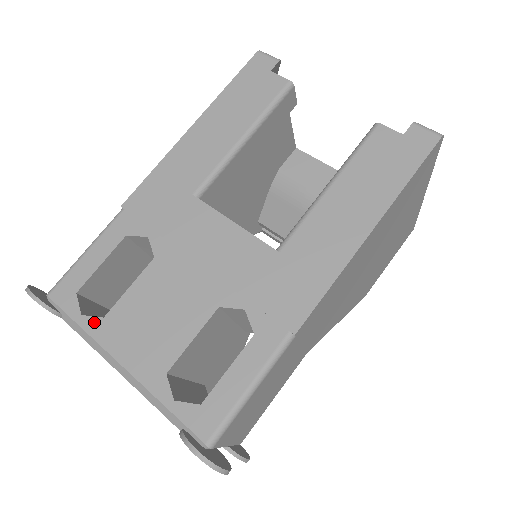
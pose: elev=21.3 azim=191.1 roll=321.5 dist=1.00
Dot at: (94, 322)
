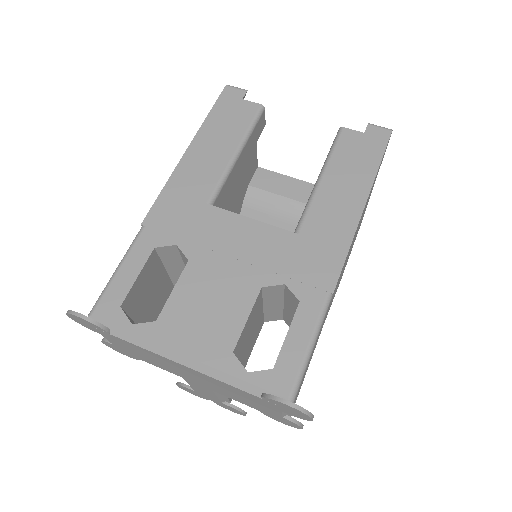
Dot at: (147, 327)
